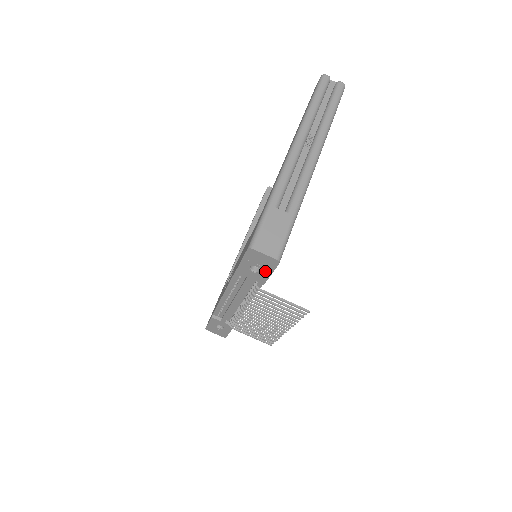
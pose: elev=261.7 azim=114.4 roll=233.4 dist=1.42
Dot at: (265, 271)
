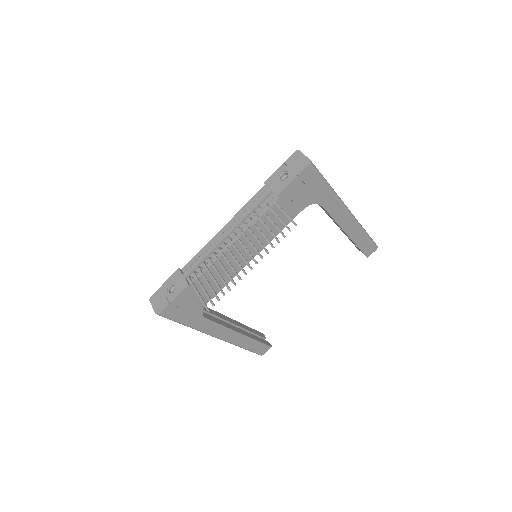
Dot at: (291, 177)
